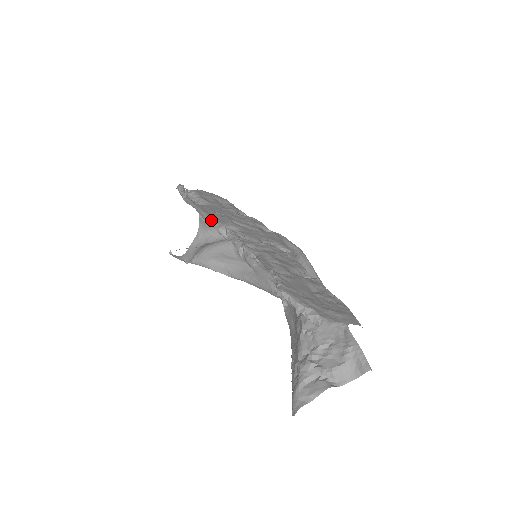
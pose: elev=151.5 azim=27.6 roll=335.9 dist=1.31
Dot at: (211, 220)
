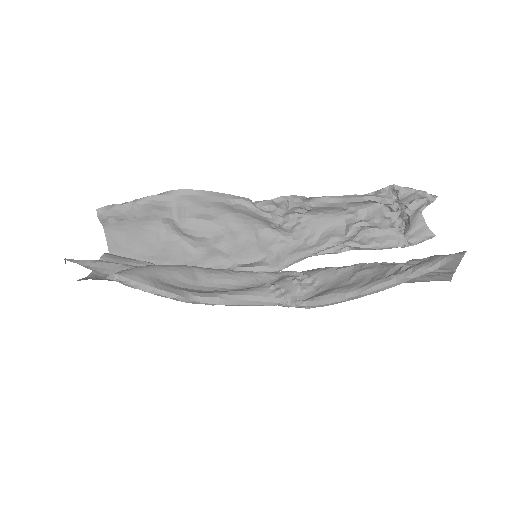
Dot at: (232, 195)
